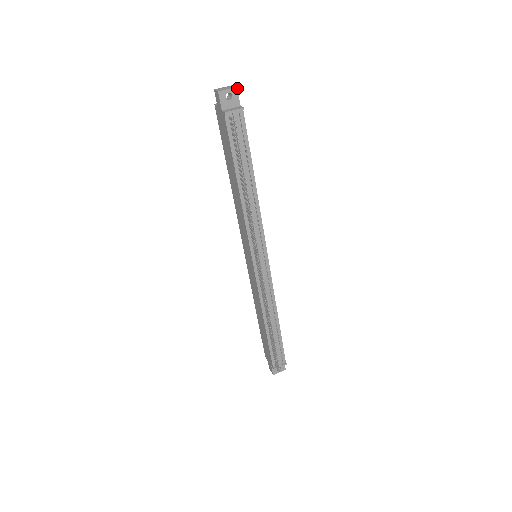
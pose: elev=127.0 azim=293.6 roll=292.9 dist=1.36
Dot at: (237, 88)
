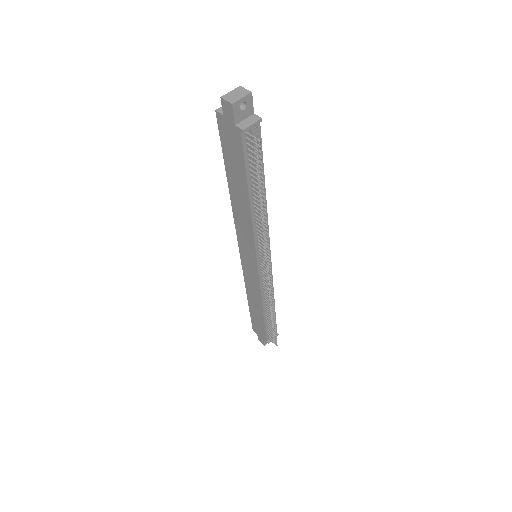
Dot at: occluded
